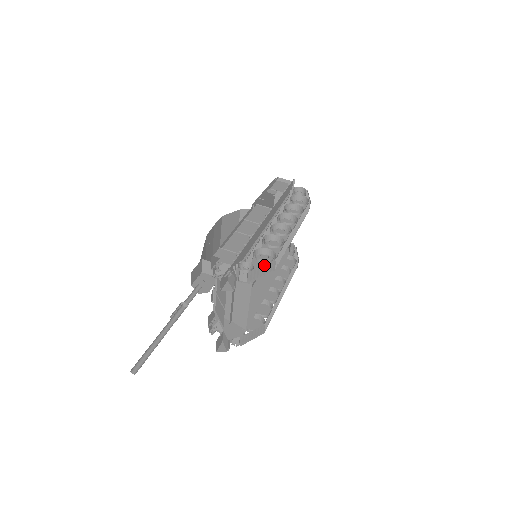
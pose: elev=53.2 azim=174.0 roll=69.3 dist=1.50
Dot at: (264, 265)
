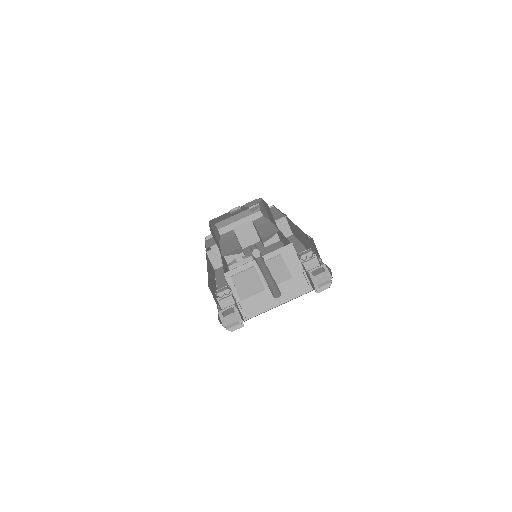
Dot at: occluded
